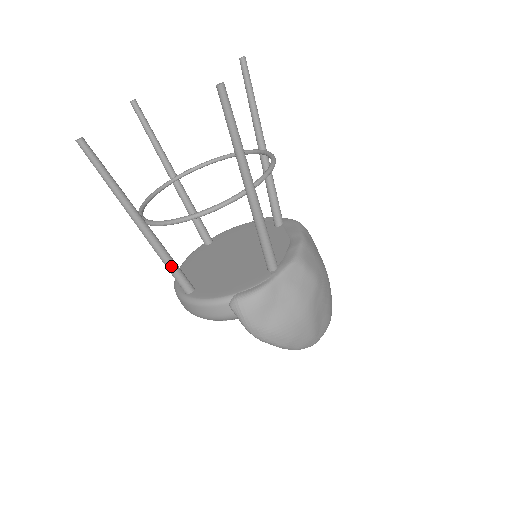
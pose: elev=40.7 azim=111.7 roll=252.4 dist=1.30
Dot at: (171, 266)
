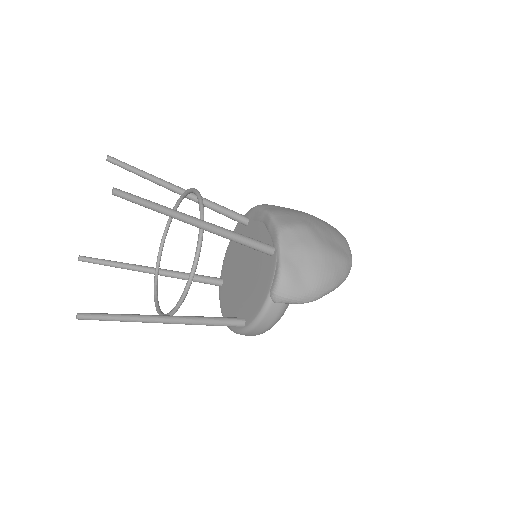
Dot at: (215, 322)
